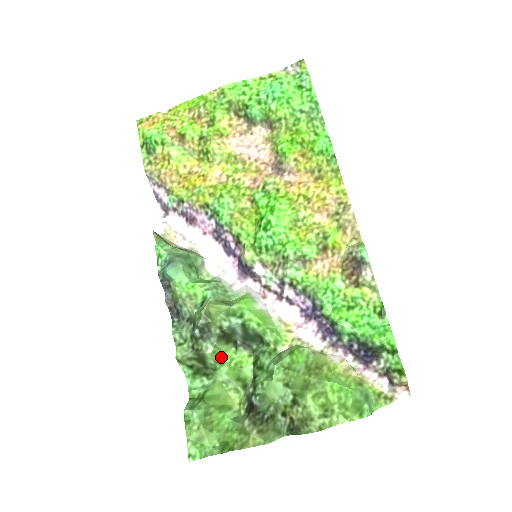
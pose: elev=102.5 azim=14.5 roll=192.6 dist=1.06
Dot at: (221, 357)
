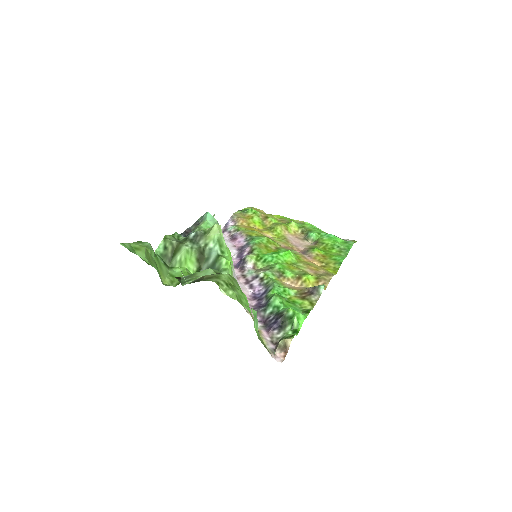
Dot at: (186, 260)
